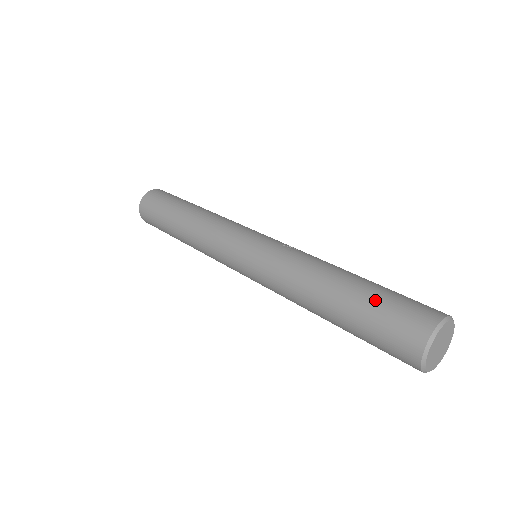
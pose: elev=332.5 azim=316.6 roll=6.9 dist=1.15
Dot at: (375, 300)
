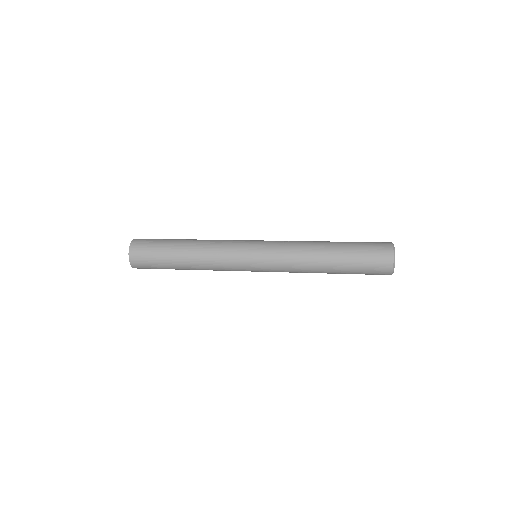
Dot at: (357, 251)
